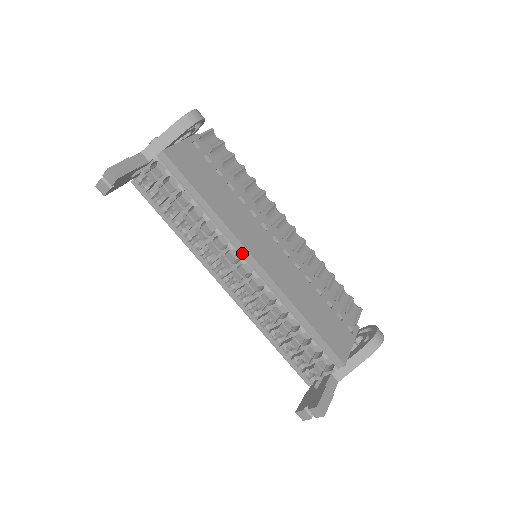
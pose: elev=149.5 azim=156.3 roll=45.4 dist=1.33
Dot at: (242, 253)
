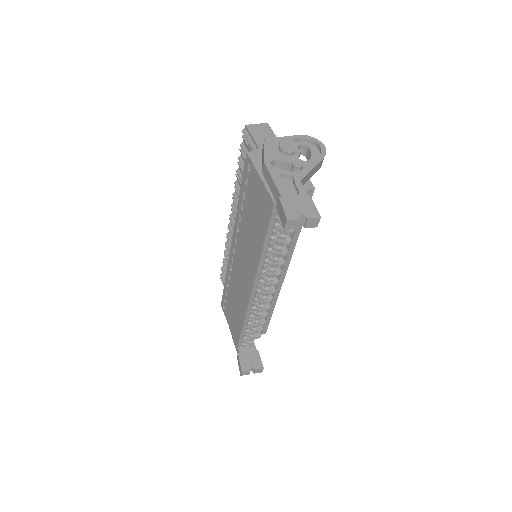
Dot at: (283, 268)
